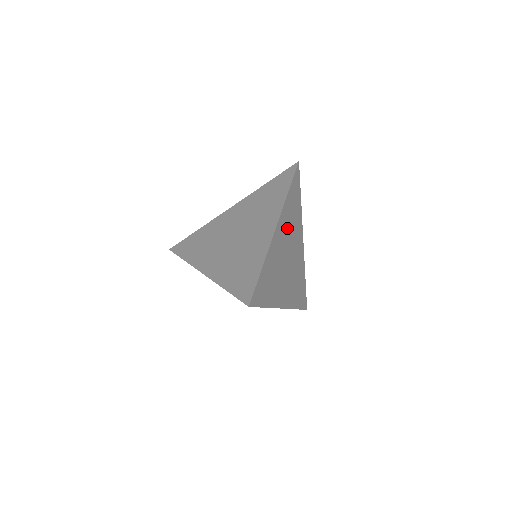
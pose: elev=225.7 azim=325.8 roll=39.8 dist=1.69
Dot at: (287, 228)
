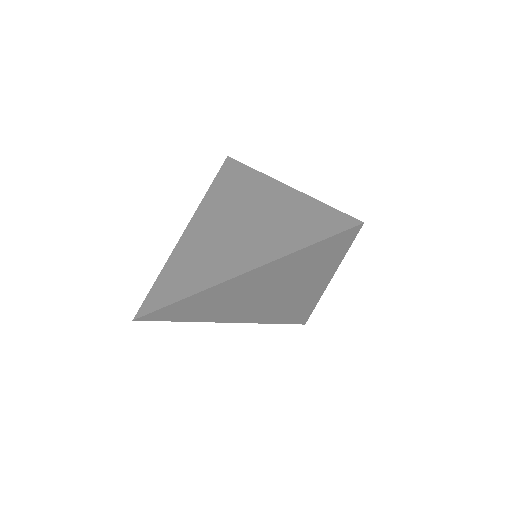
Dot at: occluded
